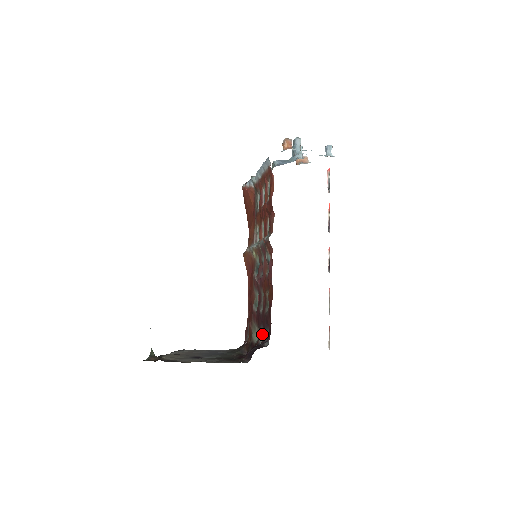
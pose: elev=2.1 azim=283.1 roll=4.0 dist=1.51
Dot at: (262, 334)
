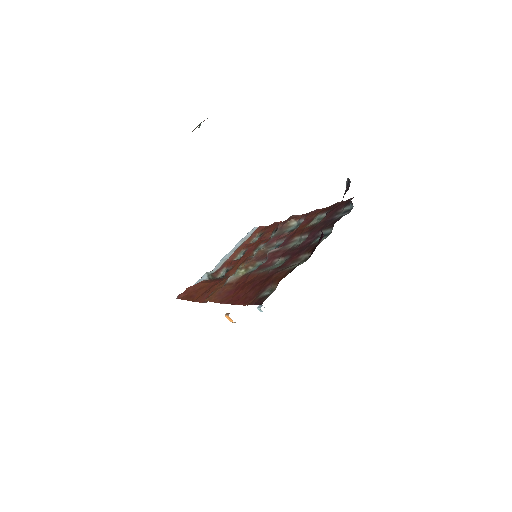
Dot at: (328, 226)
